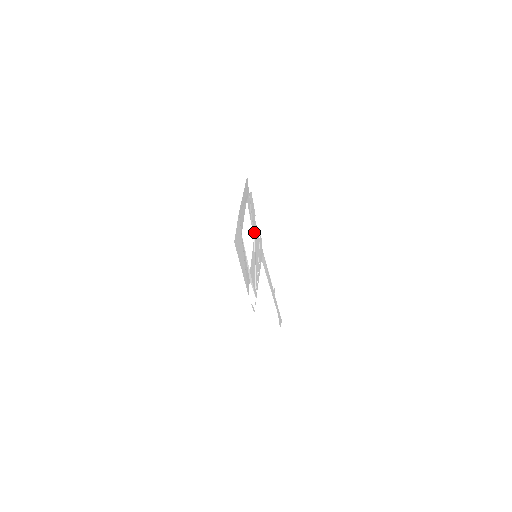
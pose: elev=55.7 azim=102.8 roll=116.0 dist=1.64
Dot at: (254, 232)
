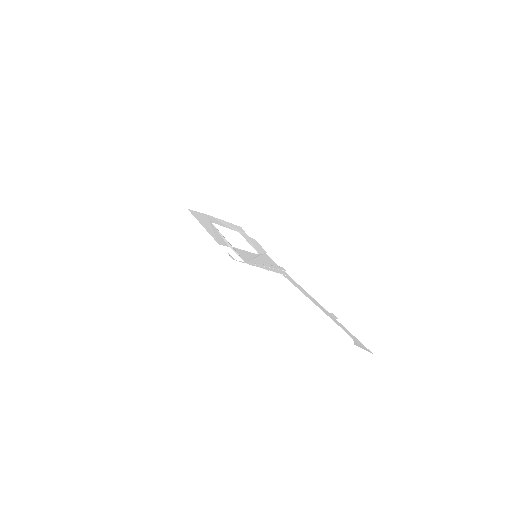
Dot at: (261, 254)
